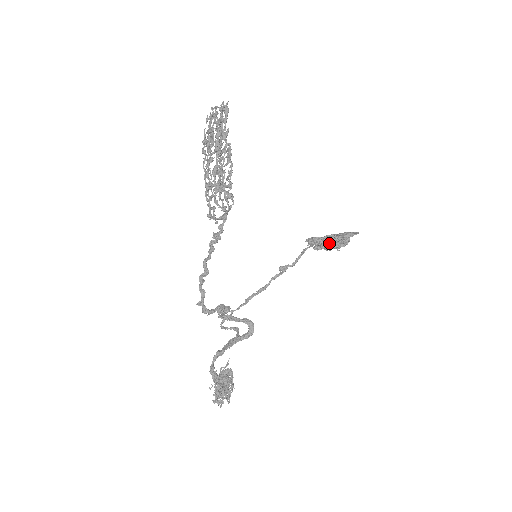
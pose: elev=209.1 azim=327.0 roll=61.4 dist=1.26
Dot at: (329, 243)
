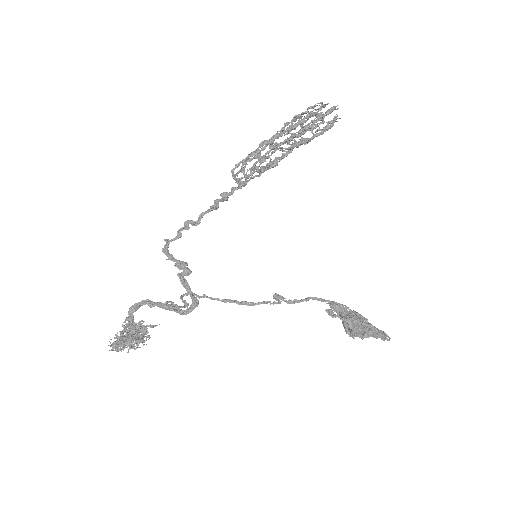
Dot at: (348, 320)
